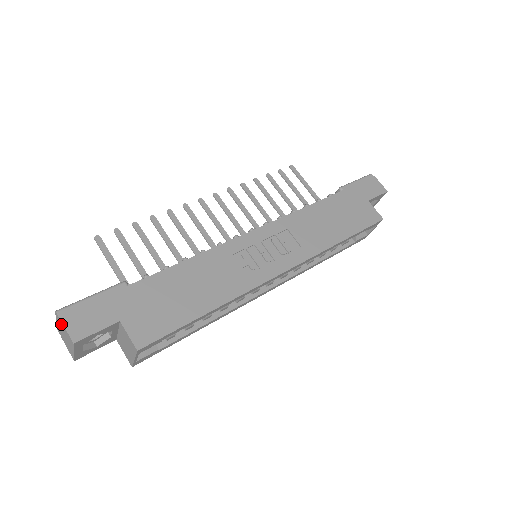
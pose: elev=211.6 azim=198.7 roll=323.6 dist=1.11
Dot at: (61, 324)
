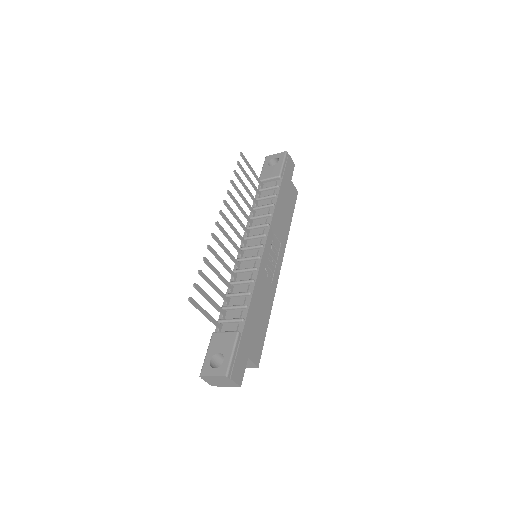
Dot at: (227, 380)
